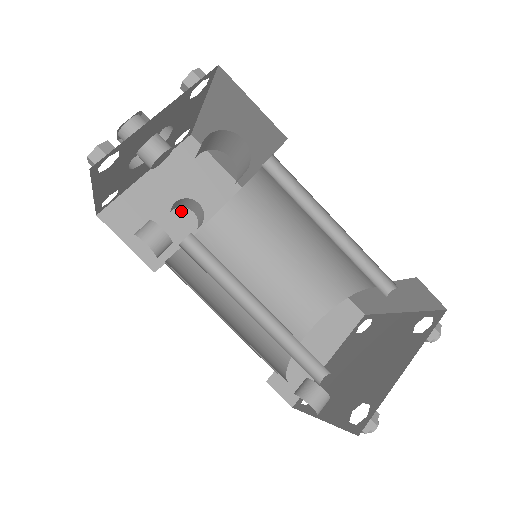
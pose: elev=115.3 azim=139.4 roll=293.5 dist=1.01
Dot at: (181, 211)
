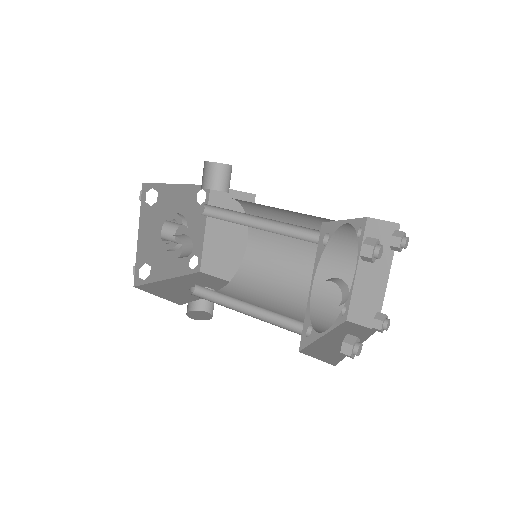
Dot at: (198, 312)
